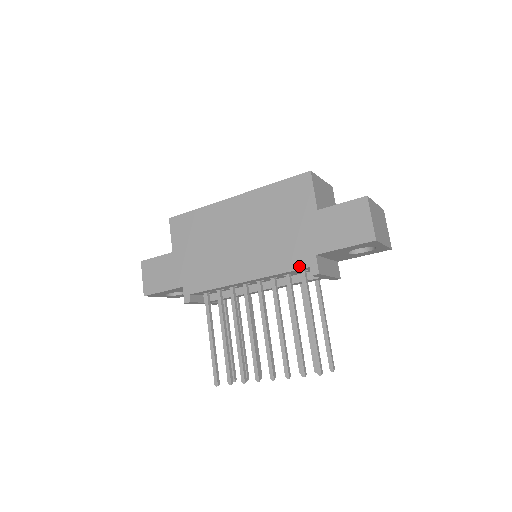
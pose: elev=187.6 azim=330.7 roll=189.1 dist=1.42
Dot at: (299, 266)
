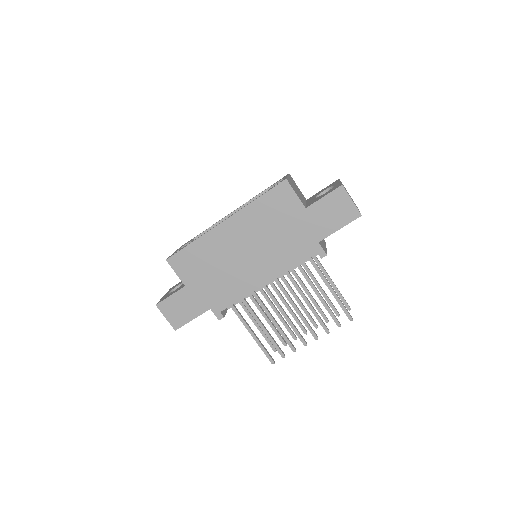
Dot at: (308, 255)
